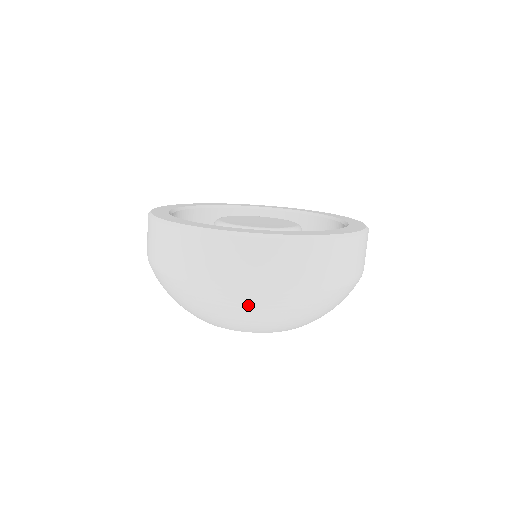
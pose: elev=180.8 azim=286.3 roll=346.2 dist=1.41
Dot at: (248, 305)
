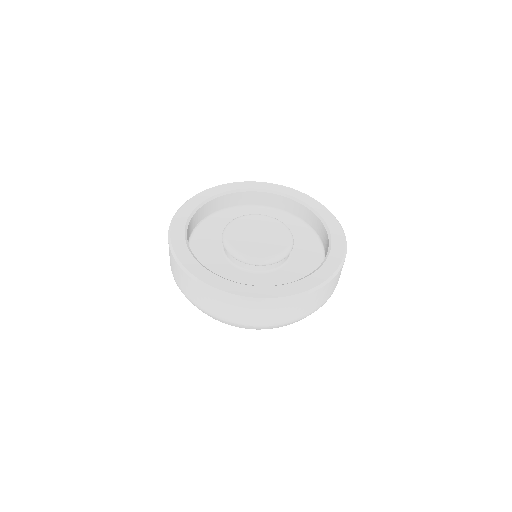
Dot at: (235, 326)
